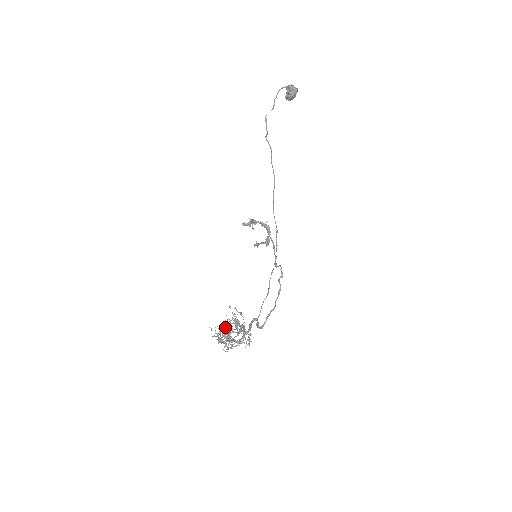
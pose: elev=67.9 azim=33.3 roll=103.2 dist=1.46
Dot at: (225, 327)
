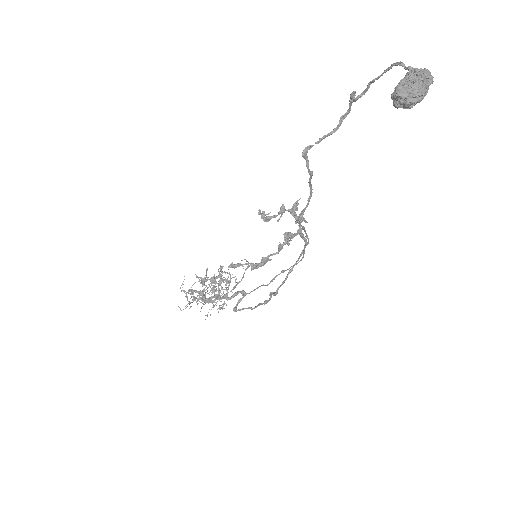
Dot at: (212, 277)
